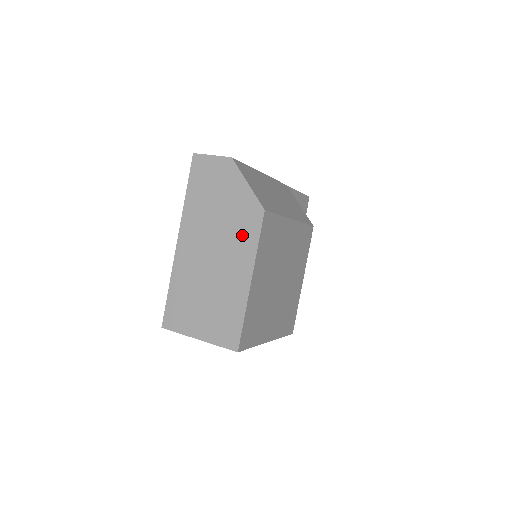
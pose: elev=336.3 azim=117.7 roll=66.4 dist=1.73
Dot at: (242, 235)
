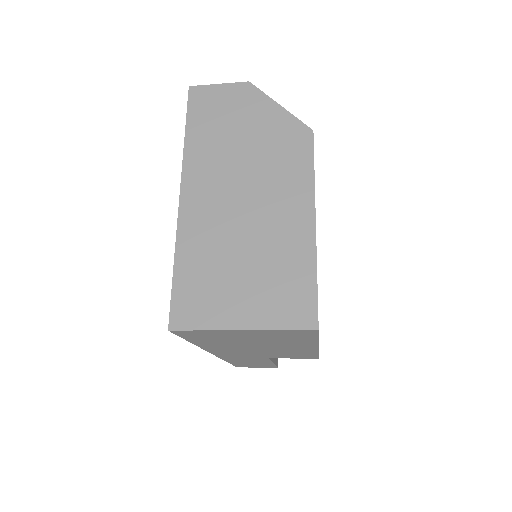
Dot at: (286, 166)
